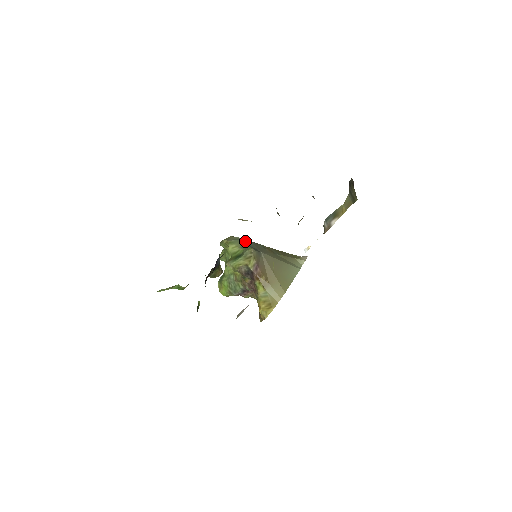
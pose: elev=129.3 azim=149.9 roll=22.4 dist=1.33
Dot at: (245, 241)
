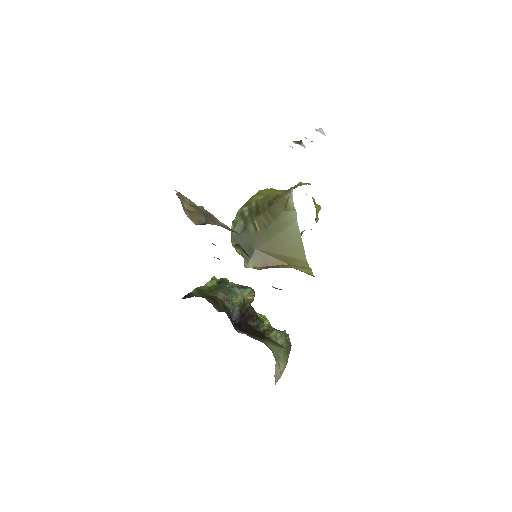
Dot at: (239, 240)
